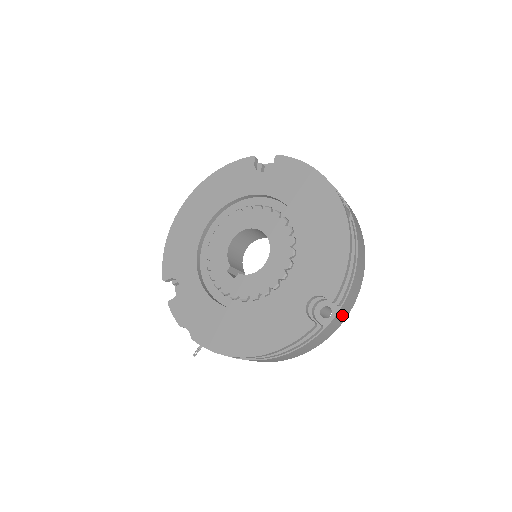
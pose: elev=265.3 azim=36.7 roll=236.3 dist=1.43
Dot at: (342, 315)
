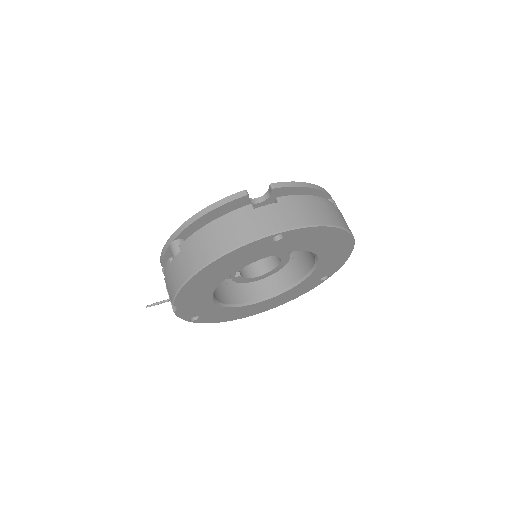
Dot at: (280, 217)
